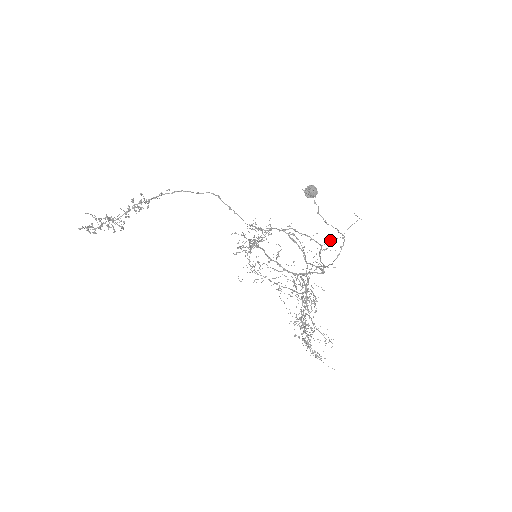
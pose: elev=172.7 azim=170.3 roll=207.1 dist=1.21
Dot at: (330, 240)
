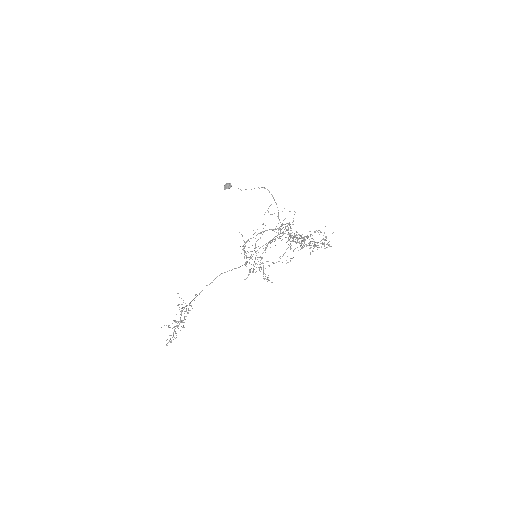
Dot at: occluded
